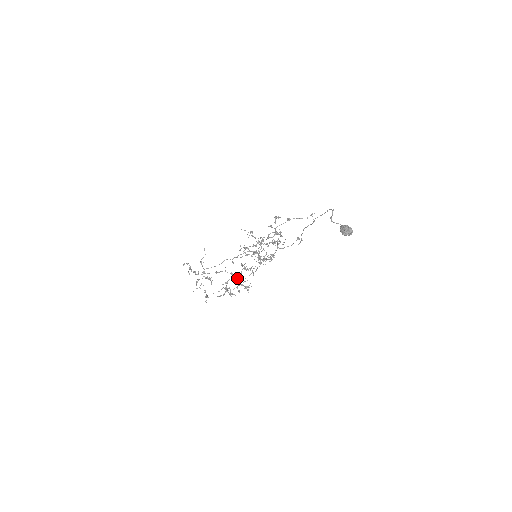
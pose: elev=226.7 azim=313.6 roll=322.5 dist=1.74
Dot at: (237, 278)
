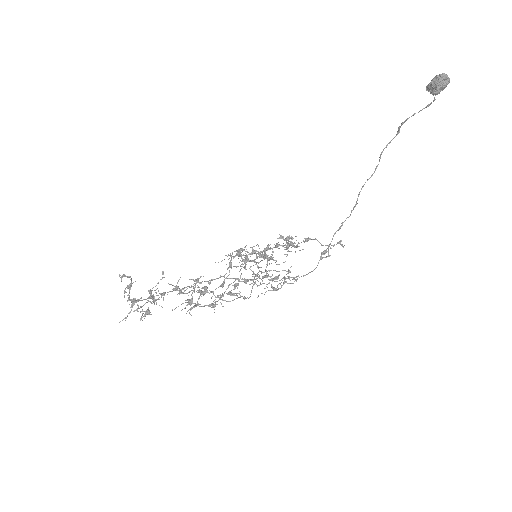
Dot at: occluded
